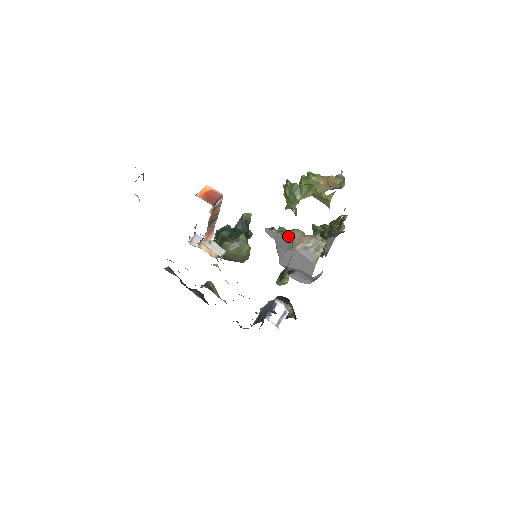
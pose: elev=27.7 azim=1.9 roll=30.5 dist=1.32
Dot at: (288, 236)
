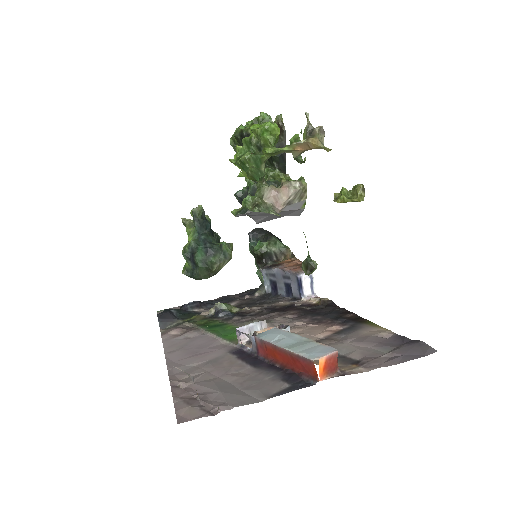
Dot at: (264, 205)
